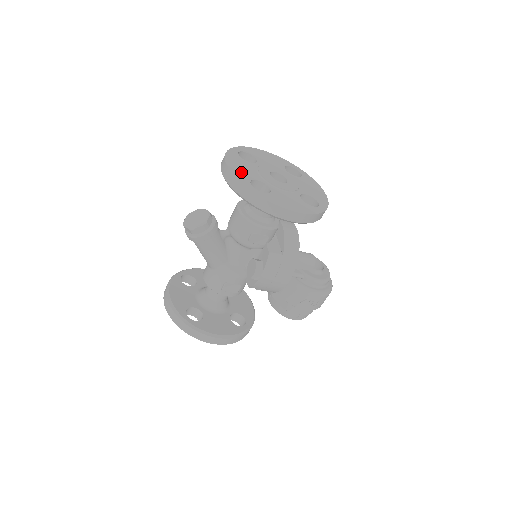
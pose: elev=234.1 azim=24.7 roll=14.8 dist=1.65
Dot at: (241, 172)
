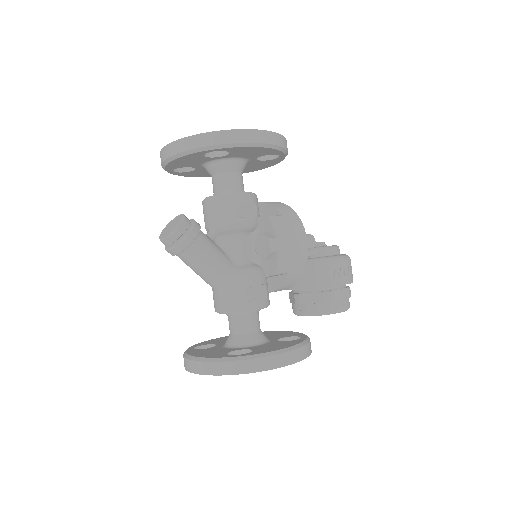
Dot at: occluded
